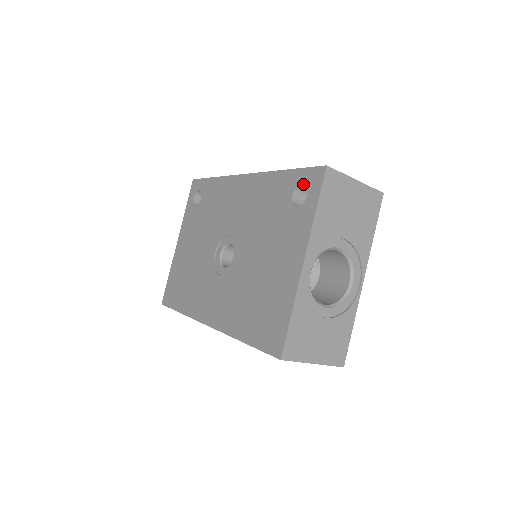
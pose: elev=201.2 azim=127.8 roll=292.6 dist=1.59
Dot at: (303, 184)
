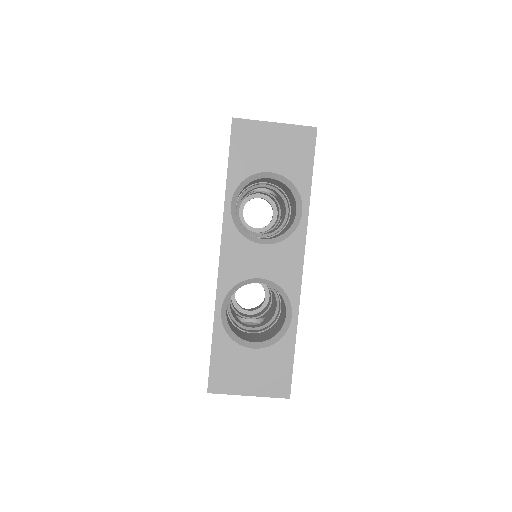
Dot at: occluded
